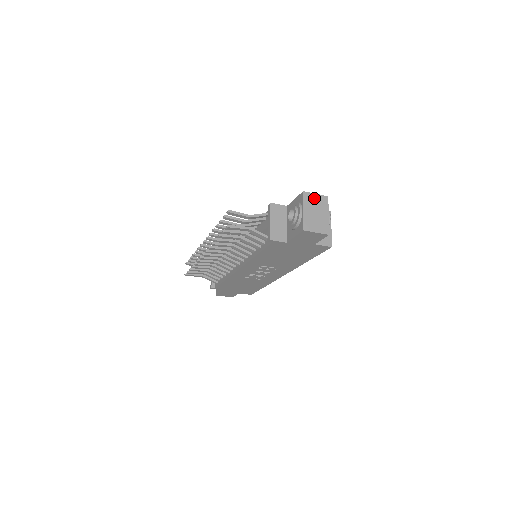
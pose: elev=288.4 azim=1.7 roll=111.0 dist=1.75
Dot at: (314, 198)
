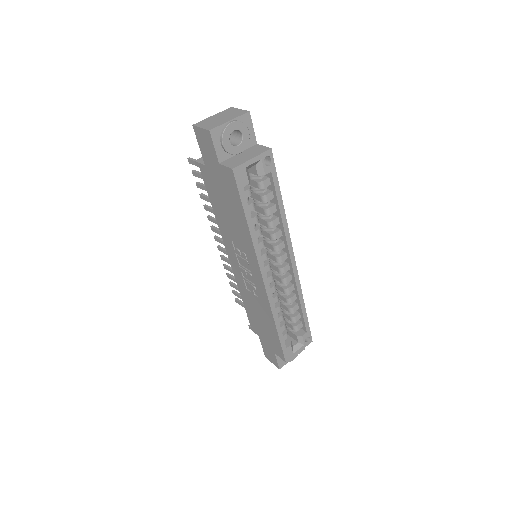
Dot at: (234, 111)
